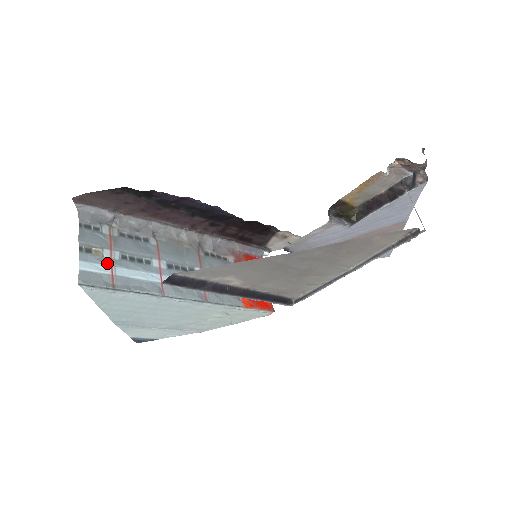
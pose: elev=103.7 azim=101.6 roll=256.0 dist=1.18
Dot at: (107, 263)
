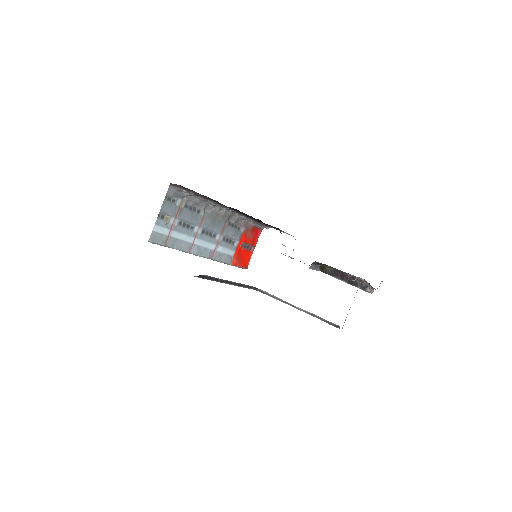
Dot at: (169, 227)
